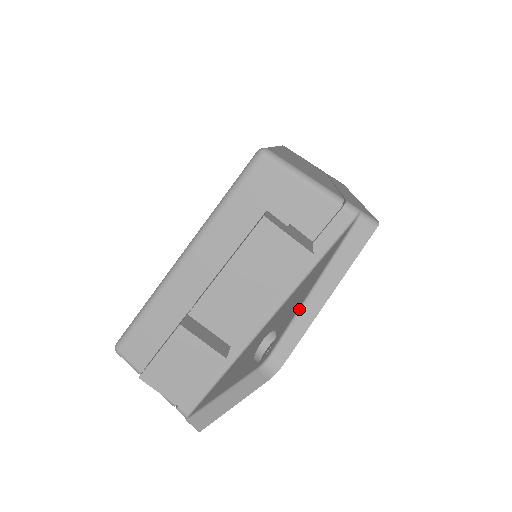
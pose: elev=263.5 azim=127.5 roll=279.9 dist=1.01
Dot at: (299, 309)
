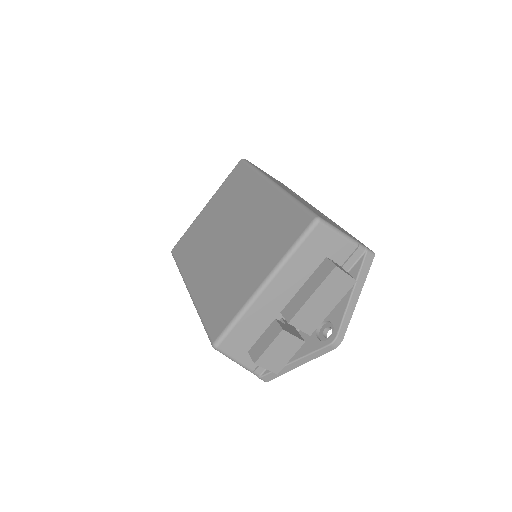
Dot at: (346, 309)
